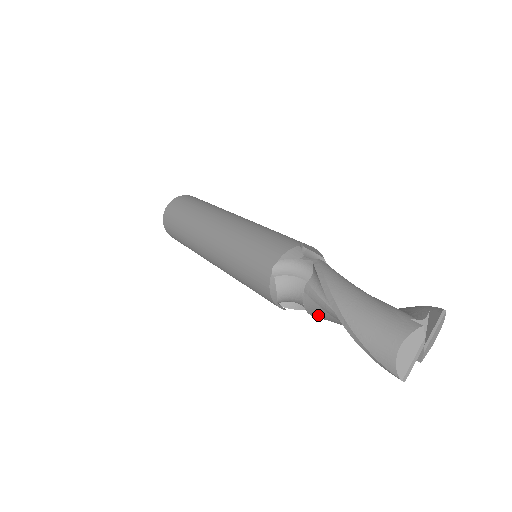
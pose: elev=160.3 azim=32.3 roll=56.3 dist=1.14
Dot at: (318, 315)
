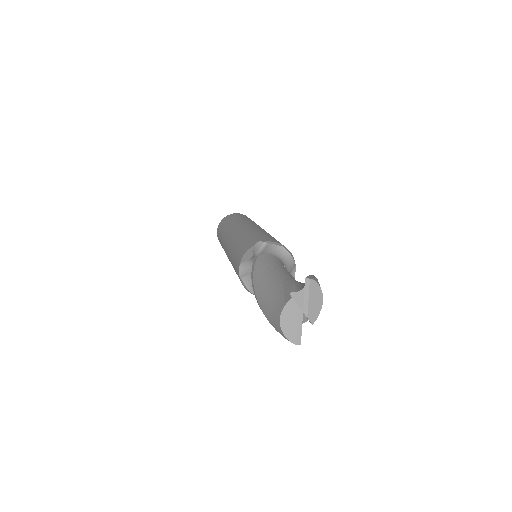
Dot at: occluded
